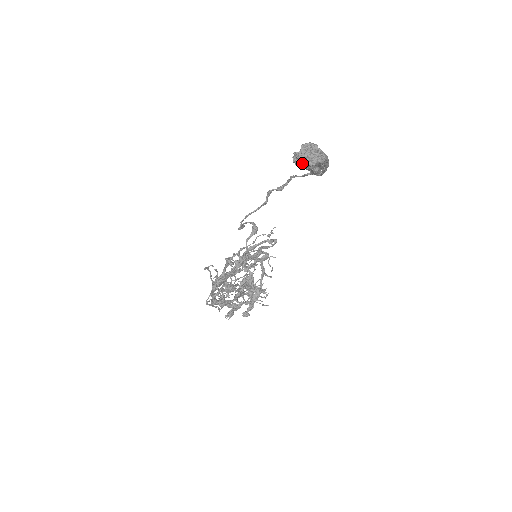
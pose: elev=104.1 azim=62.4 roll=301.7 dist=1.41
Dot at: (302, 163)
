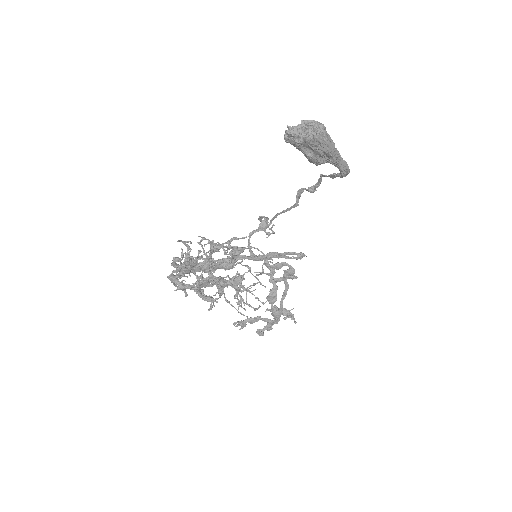
Dot at: (289, 139)
